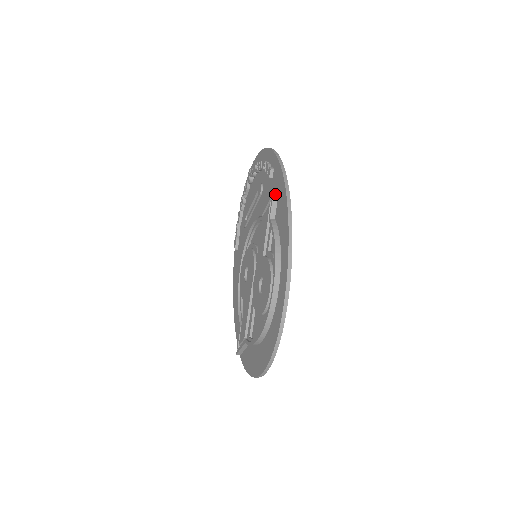
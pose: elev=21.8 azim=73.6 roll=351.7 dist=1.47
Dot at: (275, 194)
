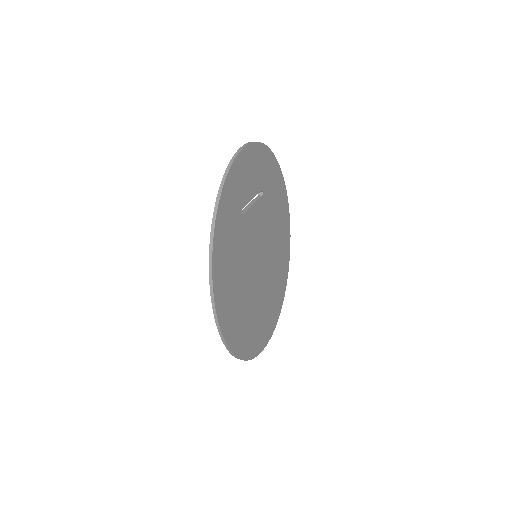
Dot at: occluded
